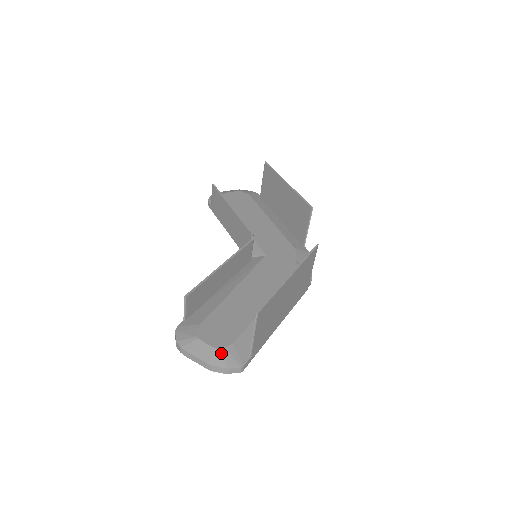
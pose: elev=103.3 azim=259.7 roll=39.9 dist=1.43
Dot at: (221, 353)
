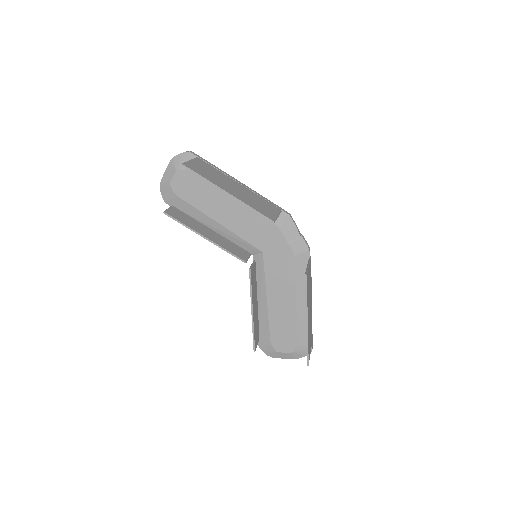
Dot at: (296, 353)
